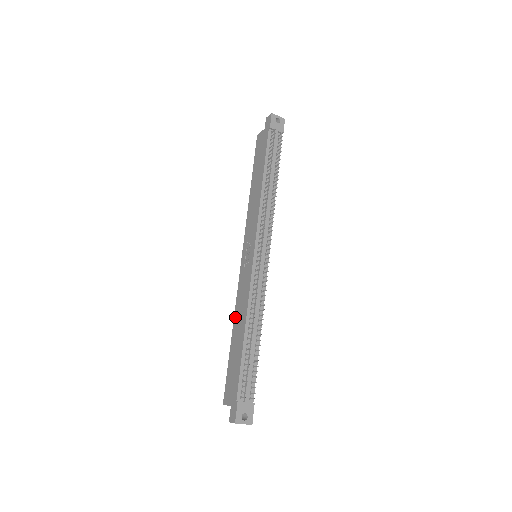
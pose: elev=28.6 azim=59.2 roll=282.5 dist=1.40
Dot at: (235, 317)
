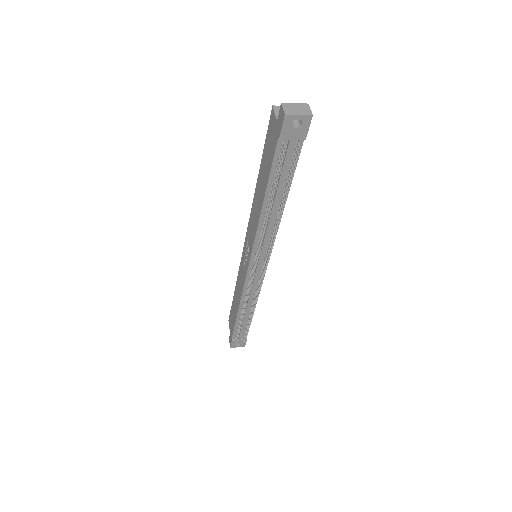
Dot at: (236, 284)
